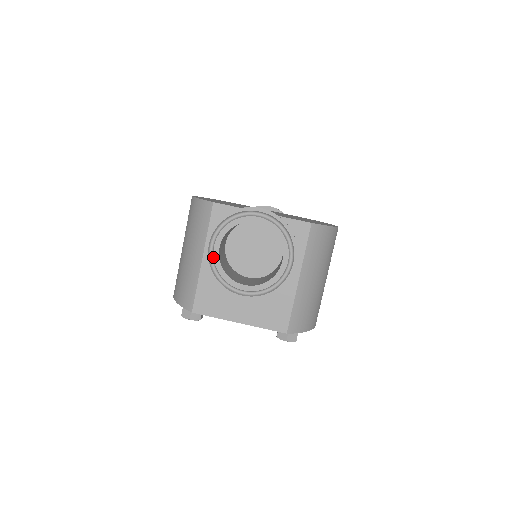
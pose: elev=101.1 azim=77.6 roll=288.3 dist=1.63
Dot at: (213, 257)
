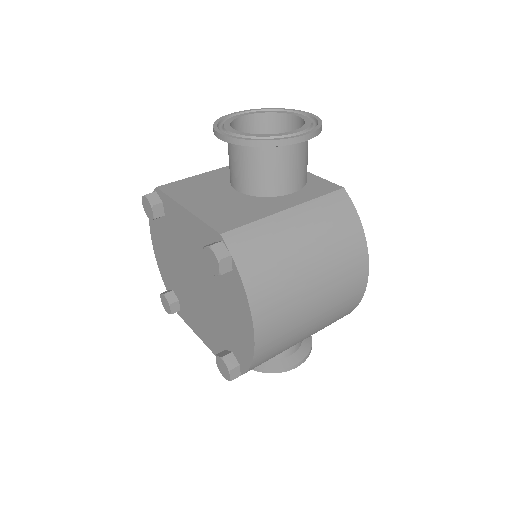
Dot at: (233, 117)
